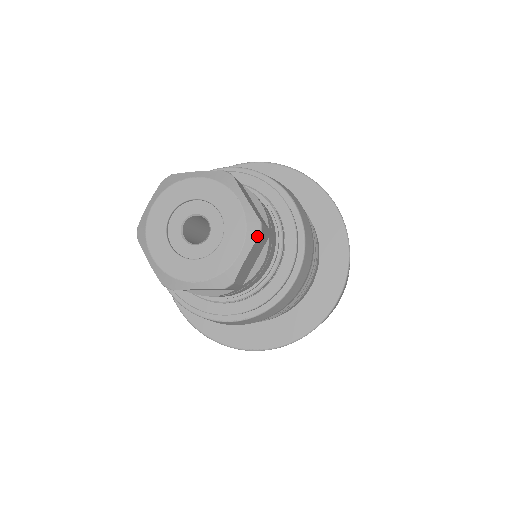
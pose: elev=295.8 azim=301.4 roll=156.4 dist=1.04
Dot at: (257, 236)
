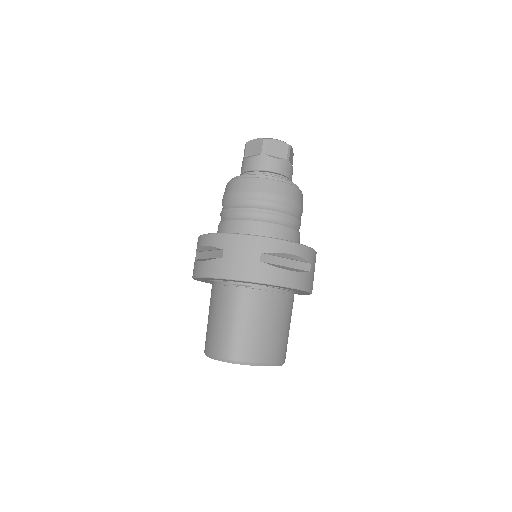
Dot at: (293, 153)
